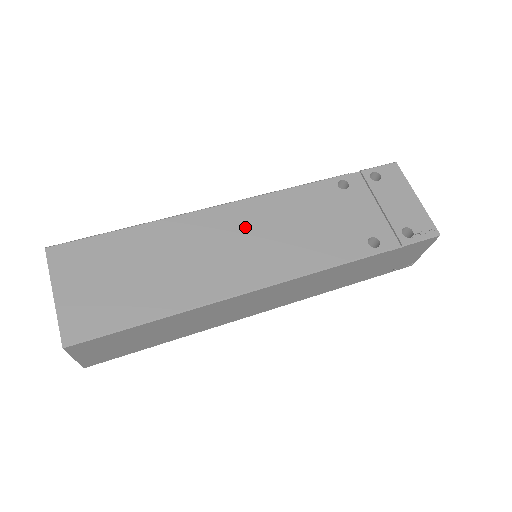
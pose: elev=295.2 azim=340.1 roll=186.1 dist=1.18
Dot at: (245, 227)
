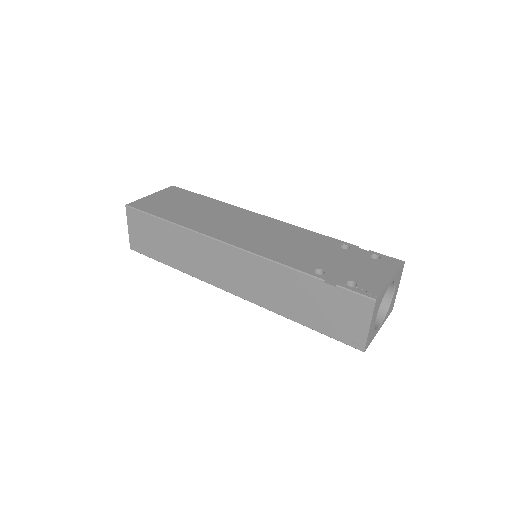
Dot at: (258, 225)
